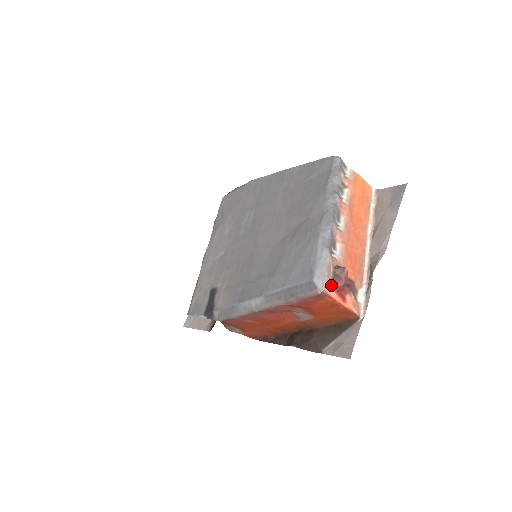
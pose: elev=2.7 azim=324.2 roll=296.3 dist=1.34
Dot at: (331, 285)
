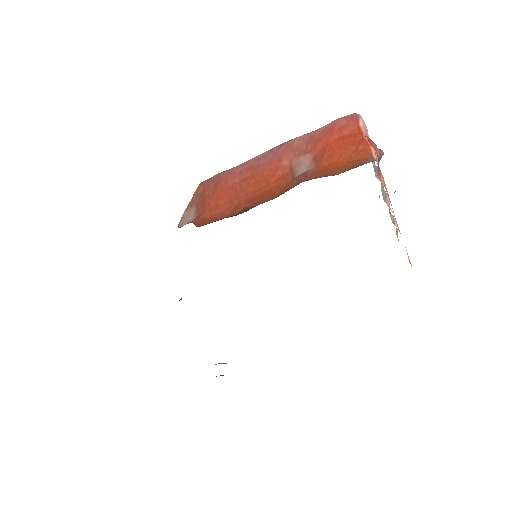
Dot at: occluded
